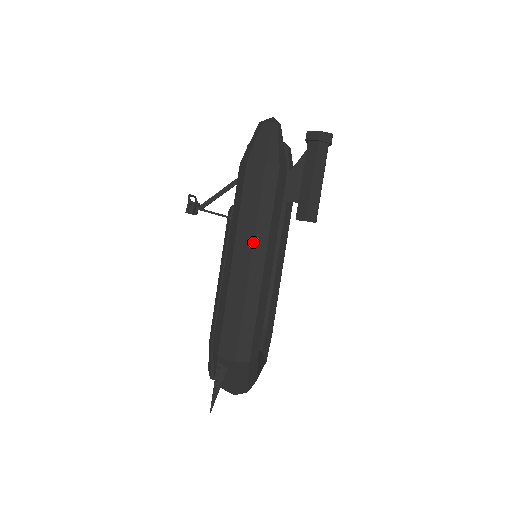
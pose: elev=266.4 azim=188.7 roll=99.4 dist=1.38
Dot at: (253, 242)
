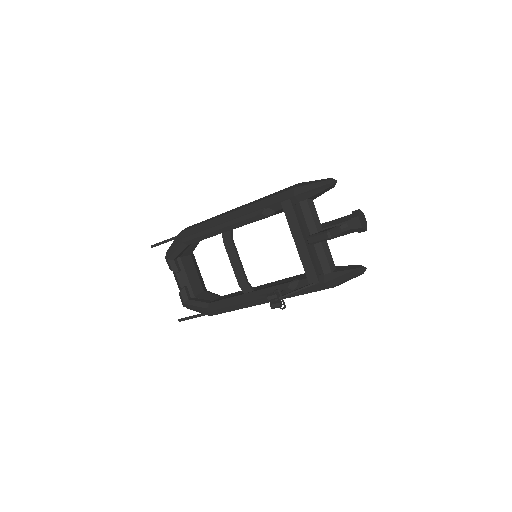
Dot at: occluded
